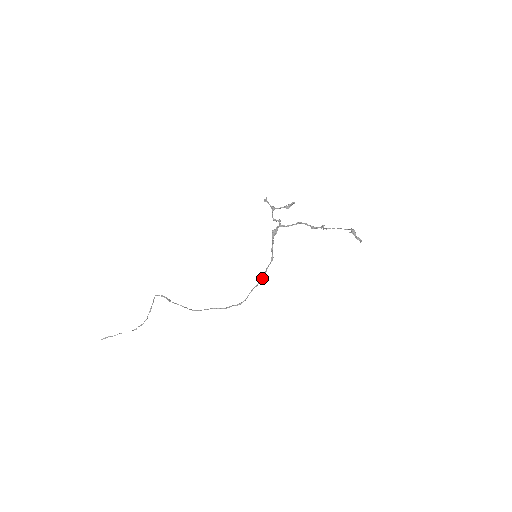
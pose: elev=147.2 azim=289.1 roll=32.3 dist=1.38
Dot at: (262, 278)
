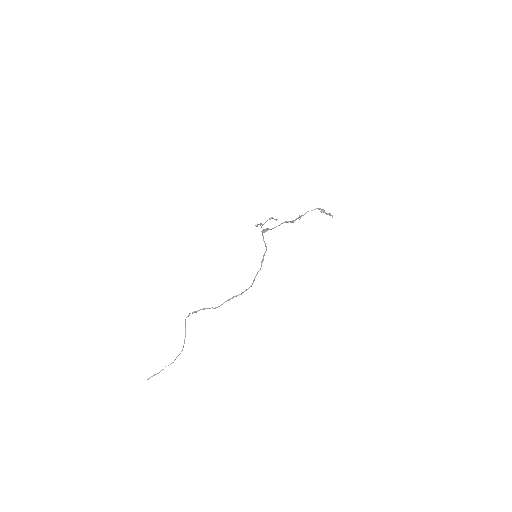
Dot at: (262, 262)
